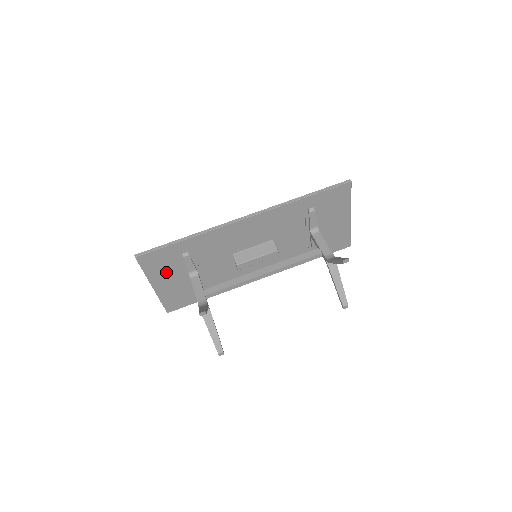
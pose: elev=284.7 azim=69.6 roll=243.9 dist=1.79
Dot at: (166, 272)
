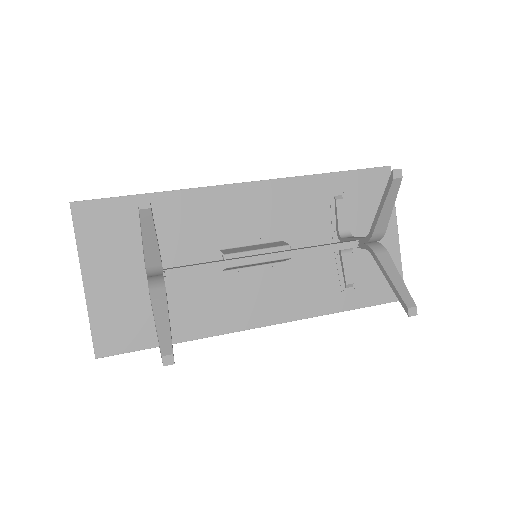
Dot at: (111, 253)
